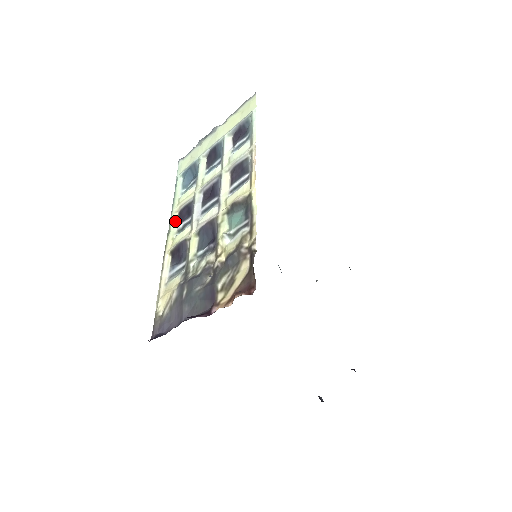
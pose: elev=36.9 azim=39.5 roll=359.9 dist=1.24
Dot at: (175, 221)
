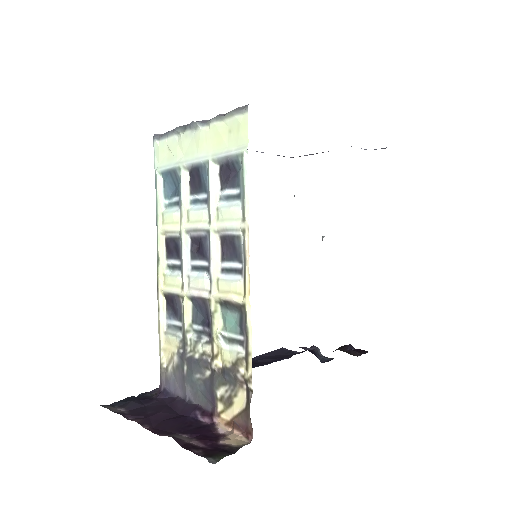
Dot at: (163, 249)
